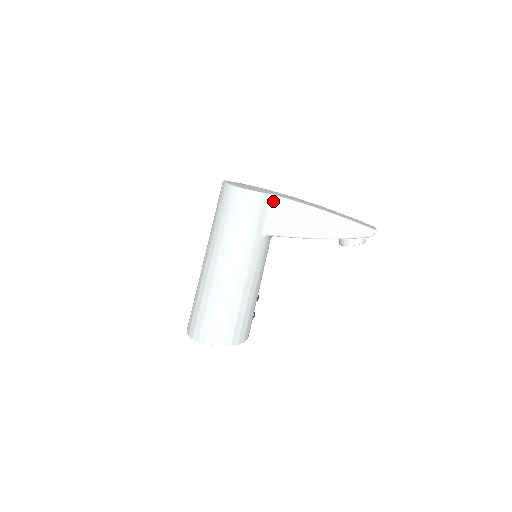
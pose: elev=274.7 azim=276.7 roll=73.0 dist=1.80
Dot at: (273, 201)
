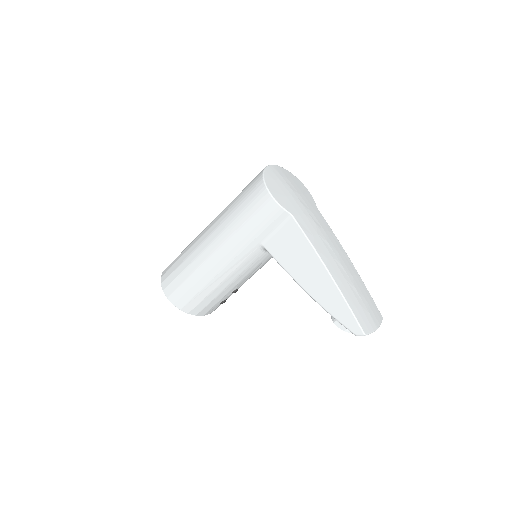
Dot at: (289, 222)
